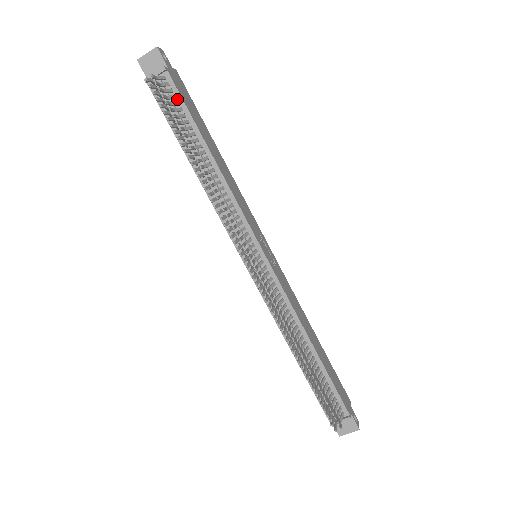
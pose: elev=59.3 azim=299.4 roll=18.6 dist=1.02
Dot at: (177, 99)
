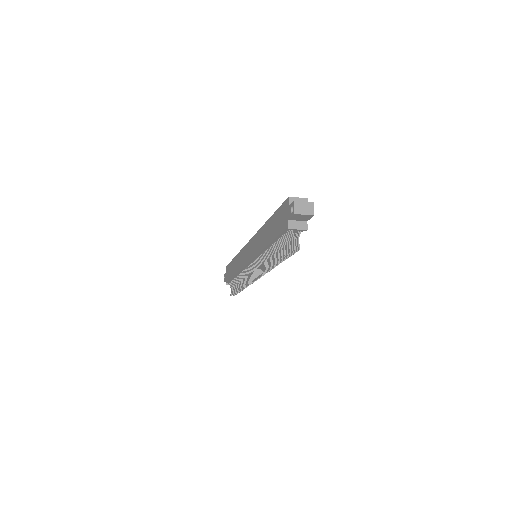
Dot at: (295, 234)
